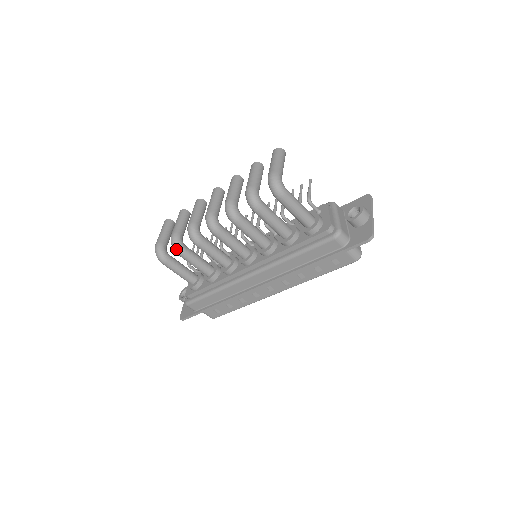
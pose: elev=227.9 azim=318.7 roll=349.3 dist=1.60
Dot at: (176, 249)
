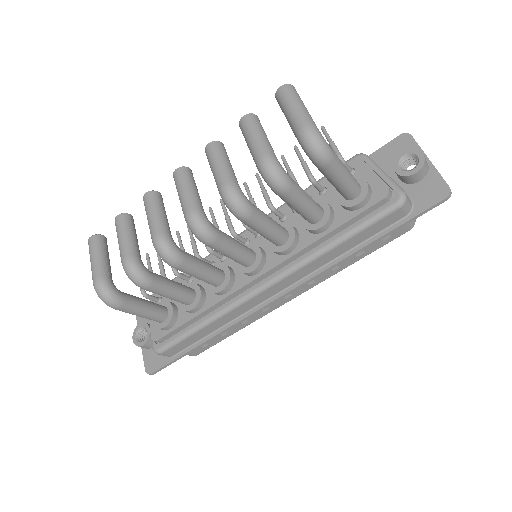
Dot at: (140, 282)
